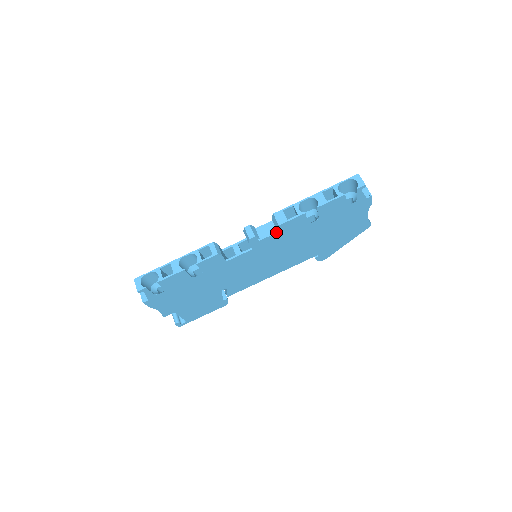
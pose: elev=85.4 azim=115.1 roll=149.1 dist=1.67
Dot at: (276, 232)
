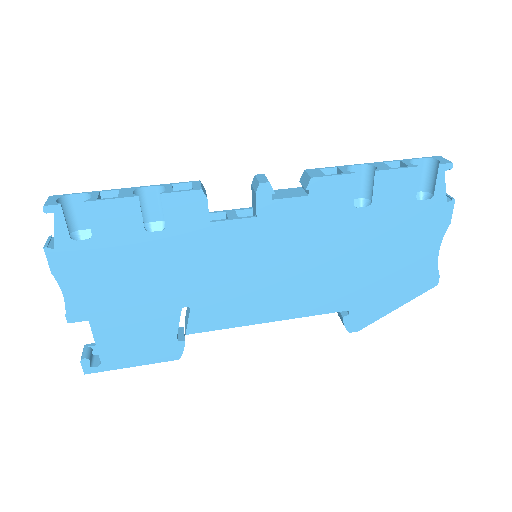
Dot at: (303, 195)
